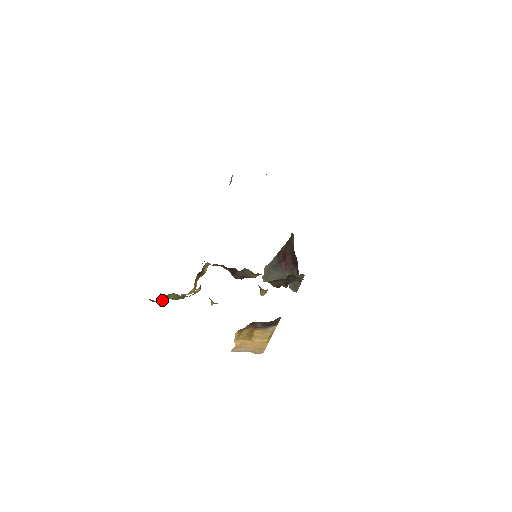
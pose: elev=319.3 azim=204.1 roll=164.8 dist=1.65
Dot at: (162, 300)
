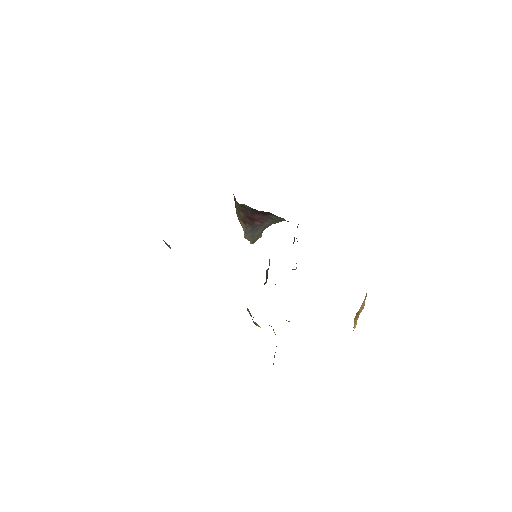
Dot at: occluded
